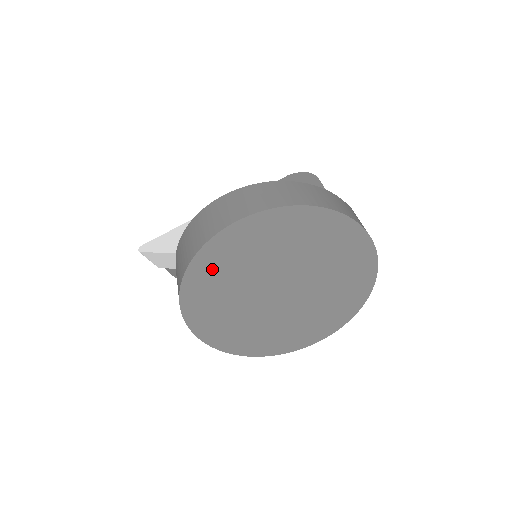
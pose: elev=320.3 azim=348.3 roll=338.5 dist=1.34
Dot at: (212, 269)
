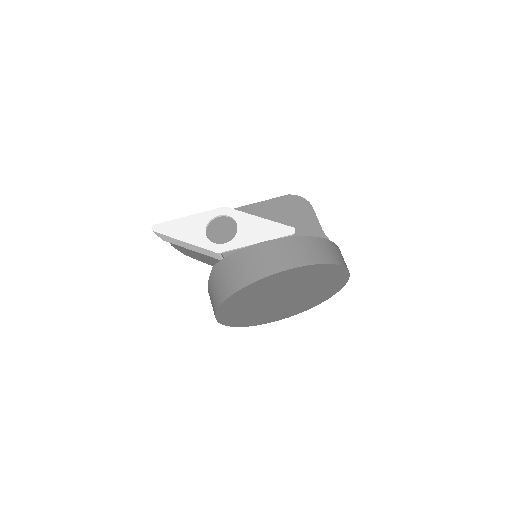
Dot at: (250, 292)
